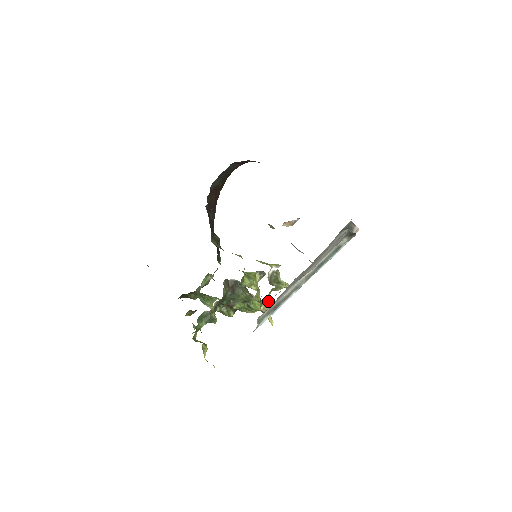
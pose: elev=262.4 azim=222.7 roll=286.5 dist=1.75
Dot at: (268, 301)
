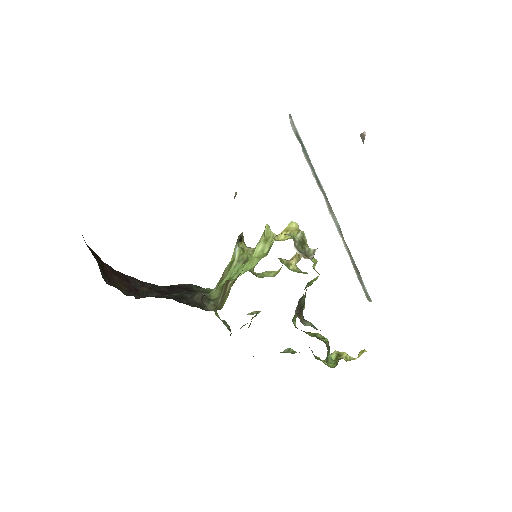
Dot at: (315, 262)
